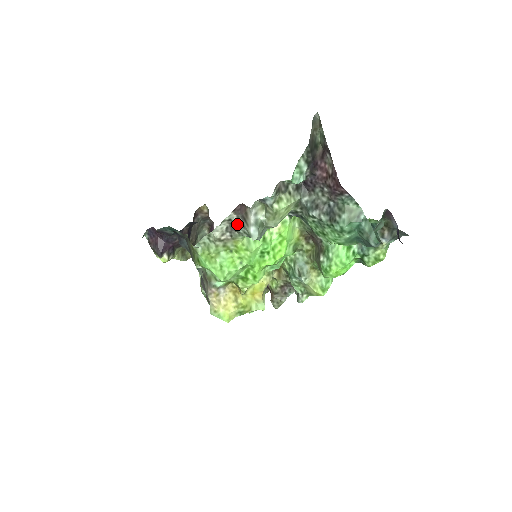
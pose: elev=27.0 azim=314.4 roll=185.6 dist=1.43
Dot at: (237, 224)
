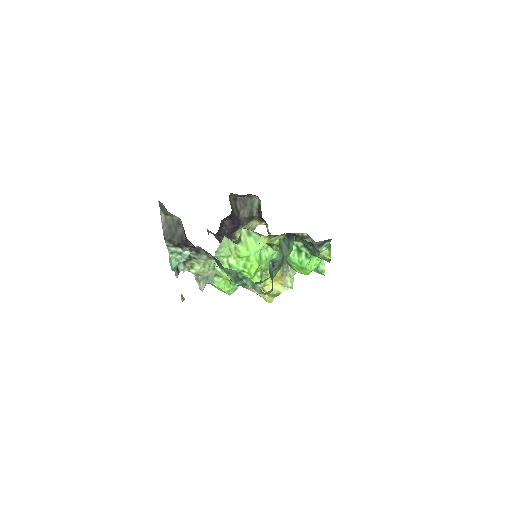
Dot at: occluded
